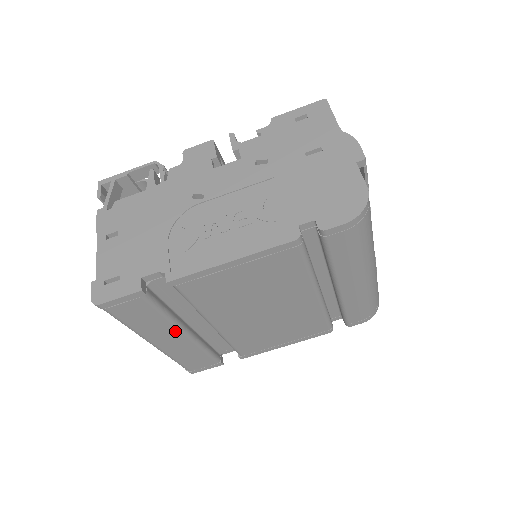
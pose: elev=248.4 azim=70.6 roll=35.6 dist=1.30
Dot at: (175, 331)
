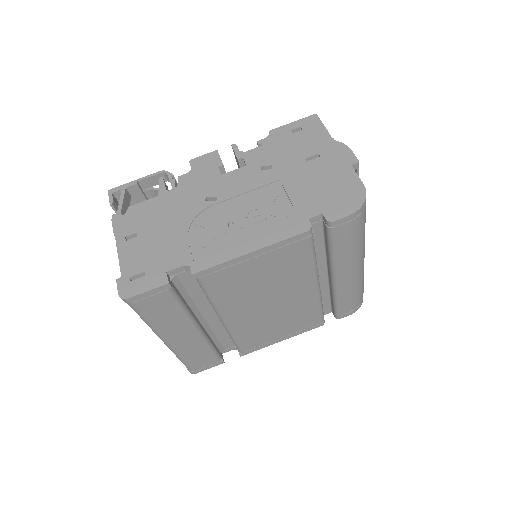
Dot at: (189, 326)
